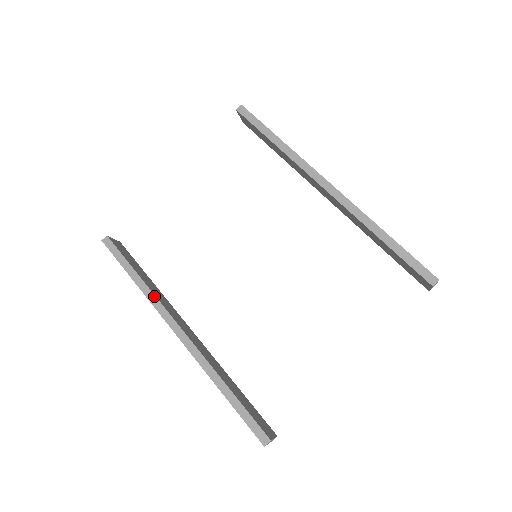
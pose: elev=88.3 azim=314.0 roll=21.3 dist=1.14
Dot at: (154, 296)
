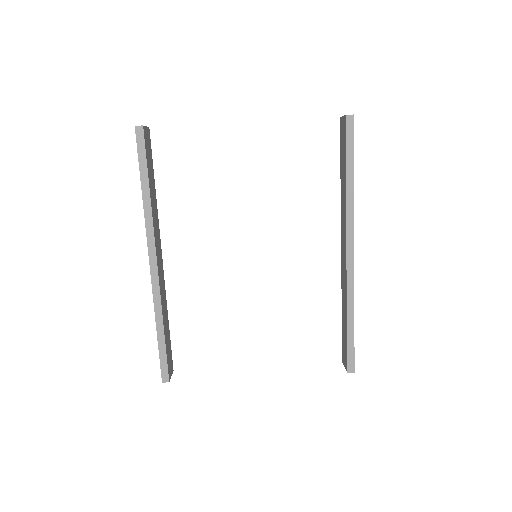
Dot at: (152, 220)
